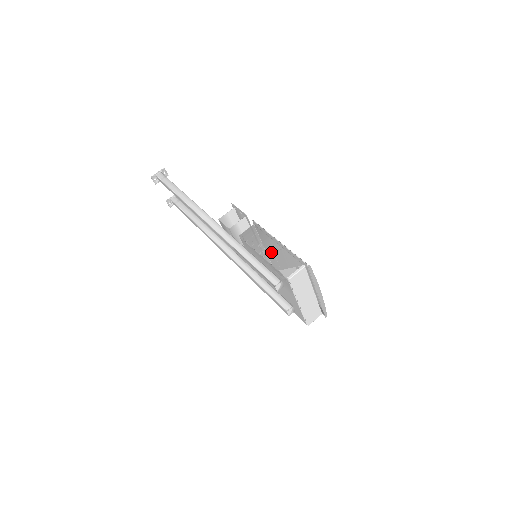
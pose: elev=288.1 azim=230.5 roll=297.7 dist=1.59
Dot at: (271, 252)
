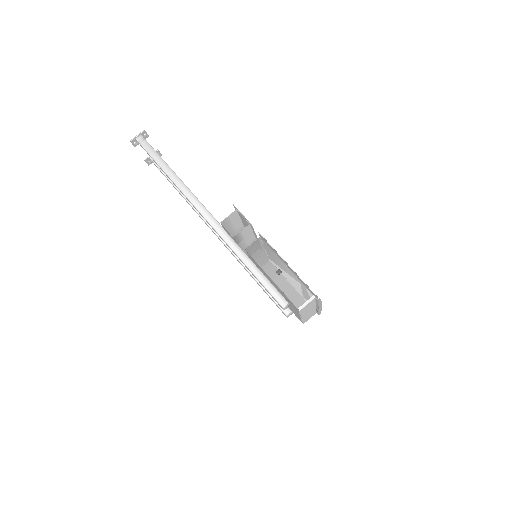
Dot at: (280, 275)
